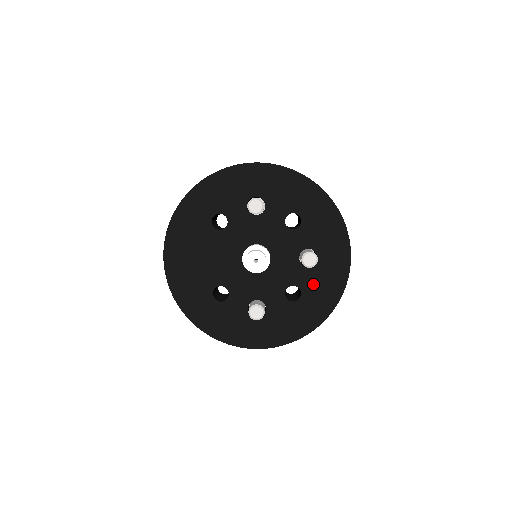
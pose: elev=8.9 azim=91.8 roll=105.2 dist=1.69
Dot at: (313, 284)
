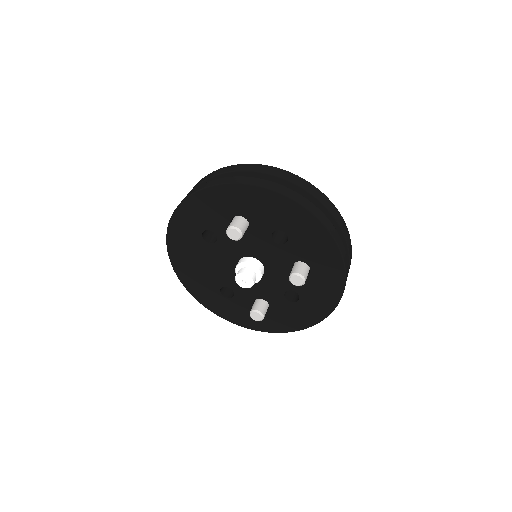
Dot at: (310, 290)
